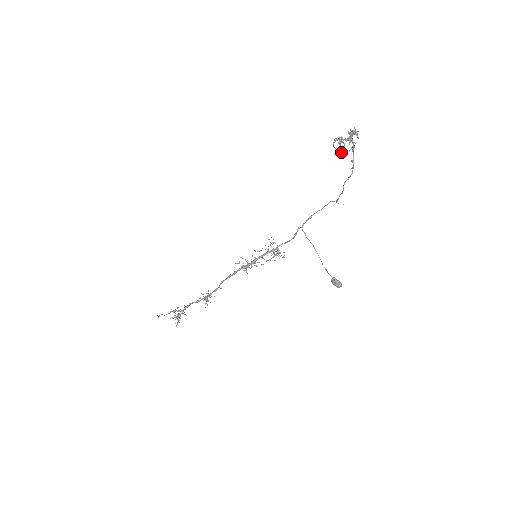
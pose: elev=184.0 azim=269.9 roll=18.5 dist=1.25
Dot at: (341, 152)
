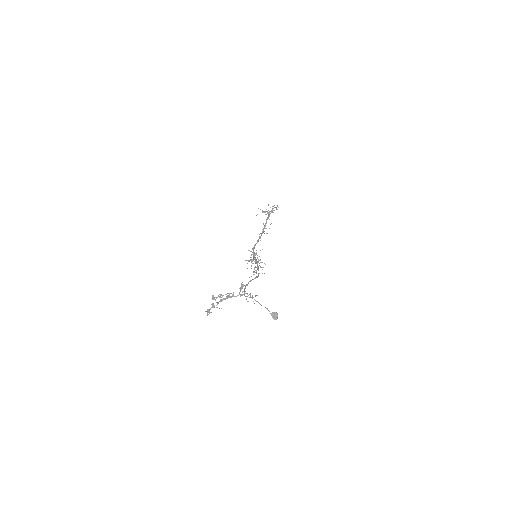
Dot at: (233, 293)
